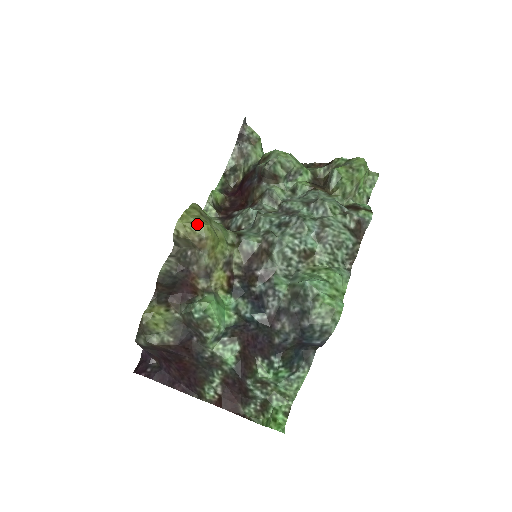
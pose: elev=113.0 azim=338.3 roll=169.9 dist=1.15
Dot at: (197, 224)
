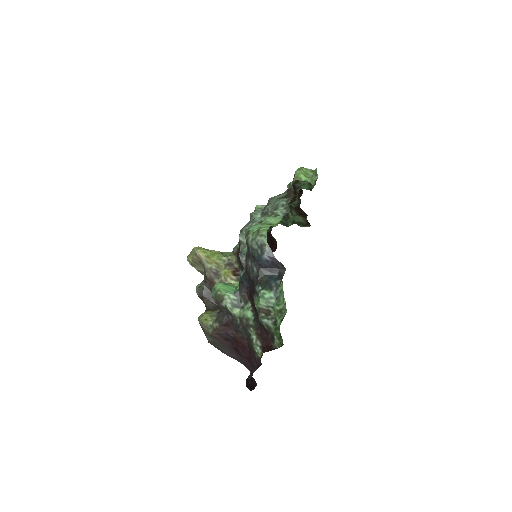
Dot at: (192, 250)
